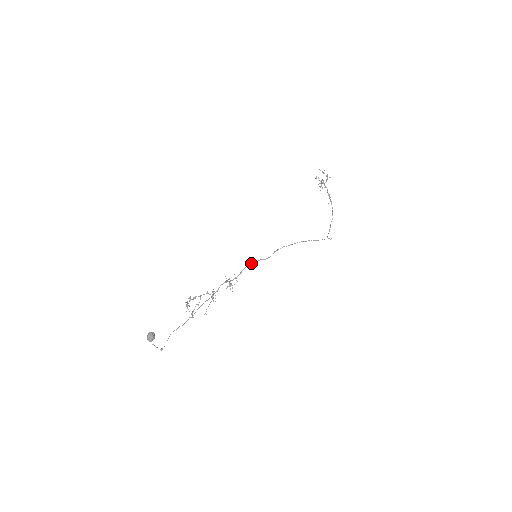
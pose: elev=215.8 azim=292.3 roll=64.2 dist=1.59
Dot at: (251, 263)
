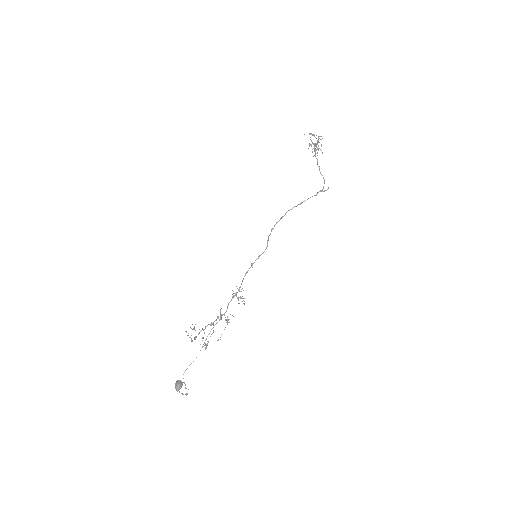
Dot at: (251, 265)
